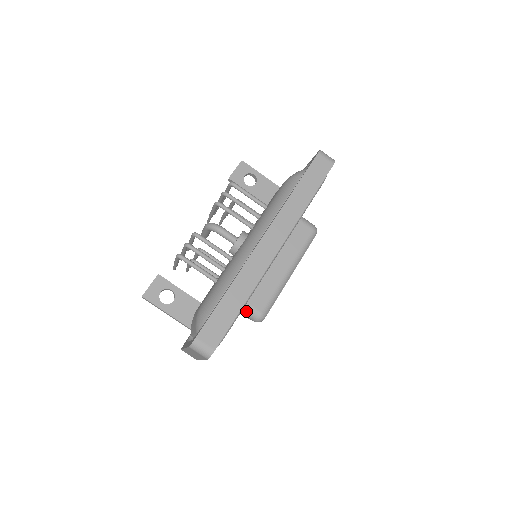
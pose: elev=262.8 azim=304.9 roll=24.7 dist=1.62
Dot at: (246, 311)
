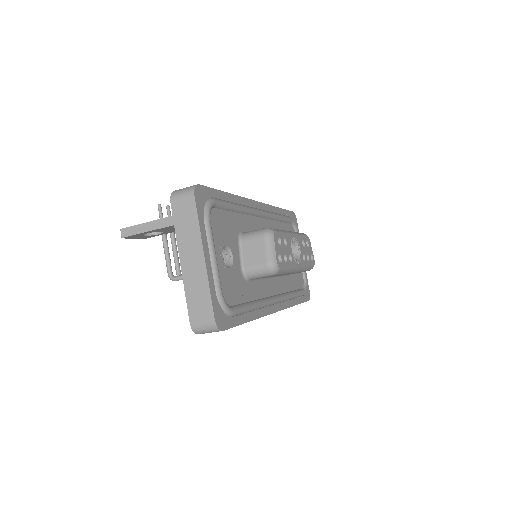
Dot at: occluded
